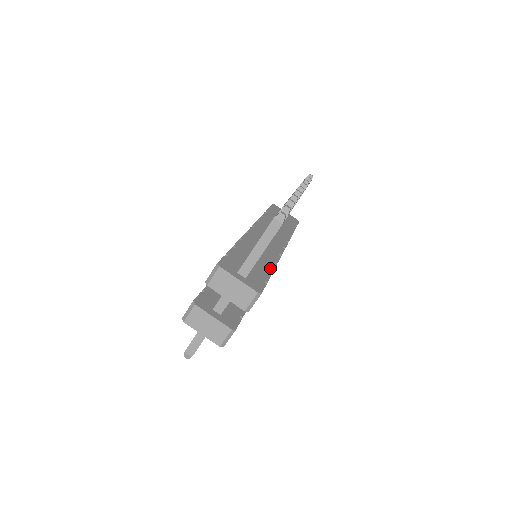
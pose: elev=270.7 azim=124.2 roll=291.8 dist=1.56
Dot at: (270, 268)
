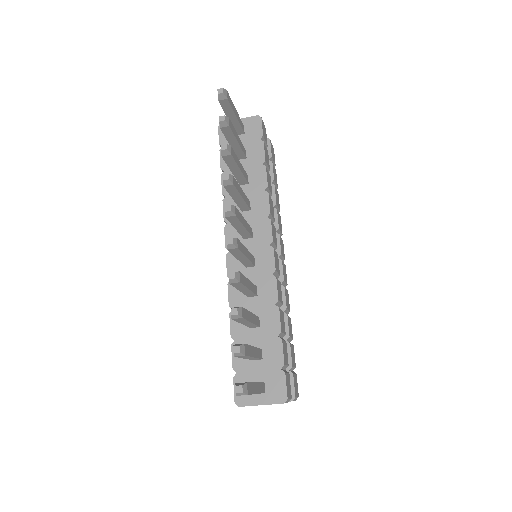
Dot at: (276, 329)
